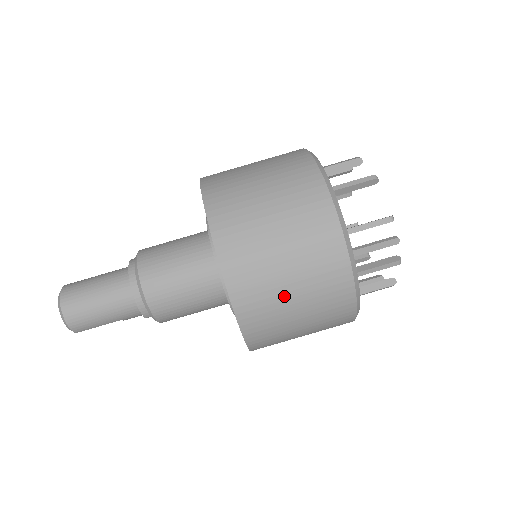
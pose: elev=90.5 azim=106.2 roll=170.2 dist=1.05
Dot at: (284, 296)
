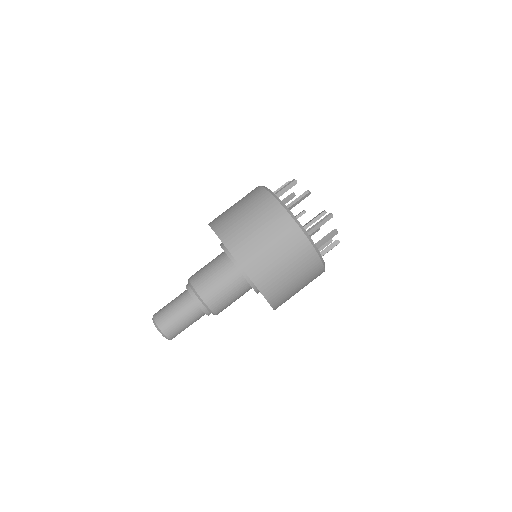
Dot at: (284, 276)
